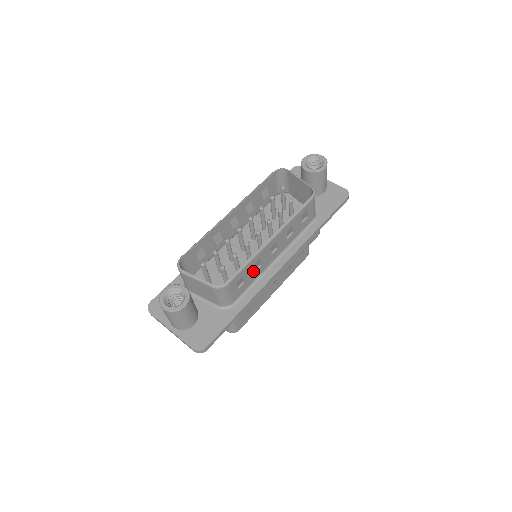
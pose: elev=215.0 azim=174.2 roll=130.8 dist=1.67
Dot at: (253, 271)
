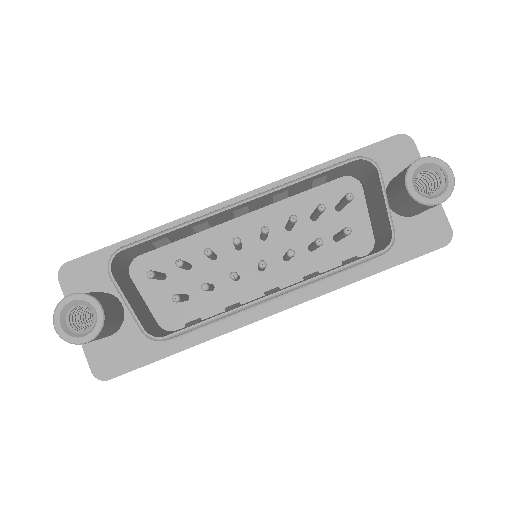
Dot at: occluded
